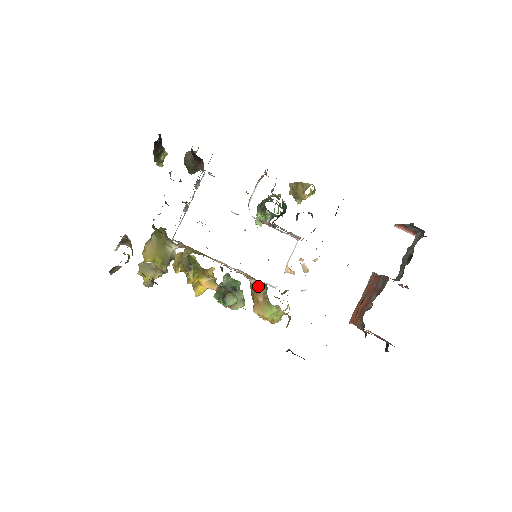
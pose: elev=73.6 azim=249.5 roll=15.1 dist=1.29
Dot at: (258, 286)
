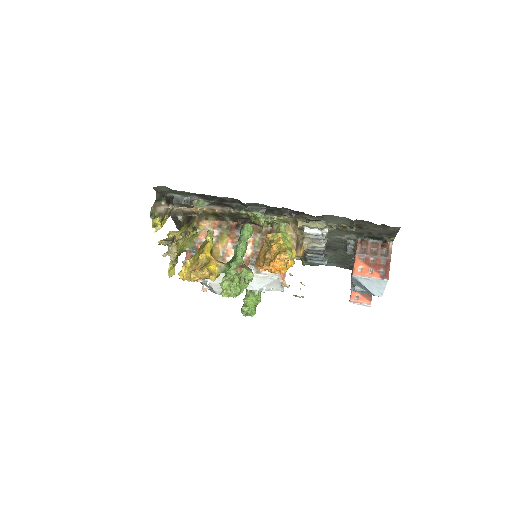
Dot at: occluded
